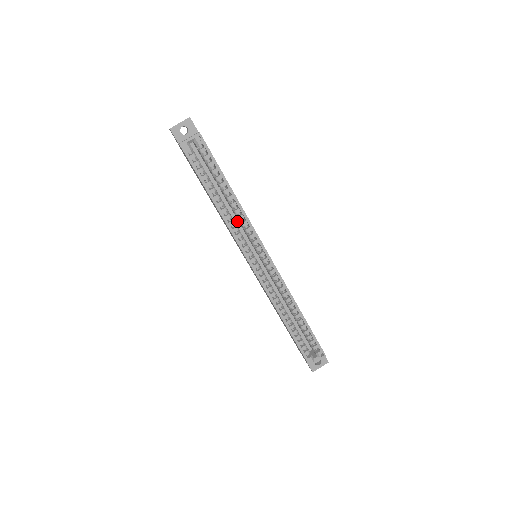
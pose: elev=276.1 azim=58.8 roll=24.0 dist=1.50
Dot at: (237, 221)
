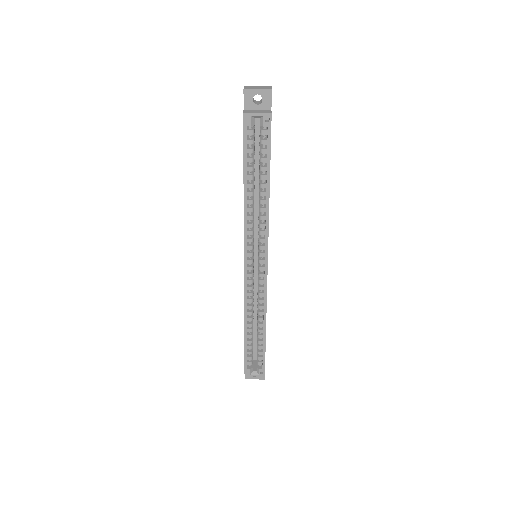
Dot at: (258, 215)
